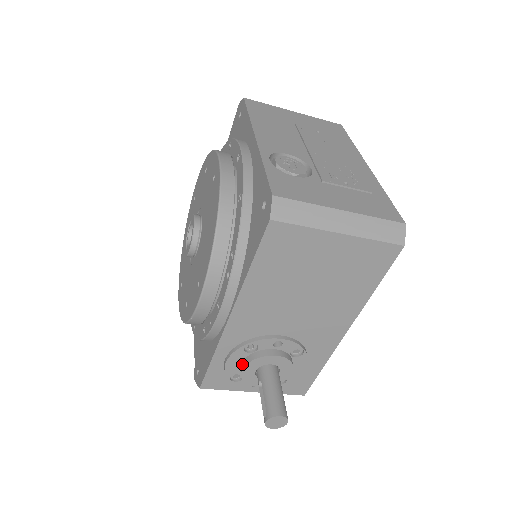
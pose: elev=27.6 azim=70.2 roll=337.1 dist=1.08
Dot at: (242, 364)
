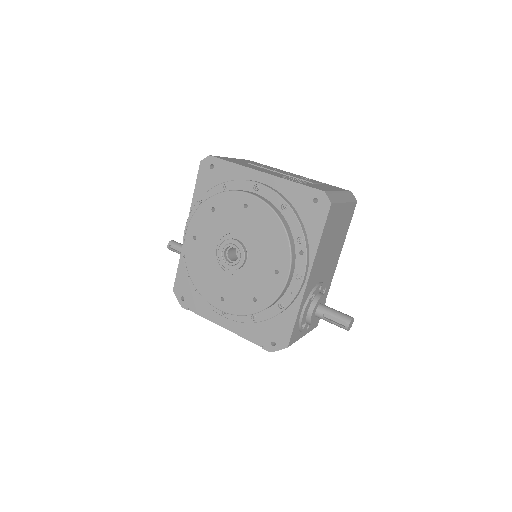
Dot at: (309, 311)
